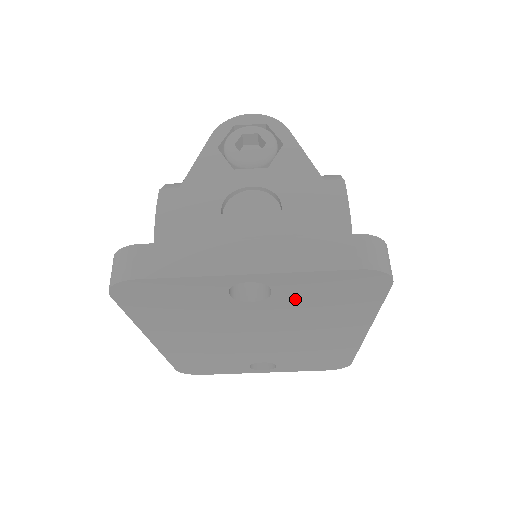
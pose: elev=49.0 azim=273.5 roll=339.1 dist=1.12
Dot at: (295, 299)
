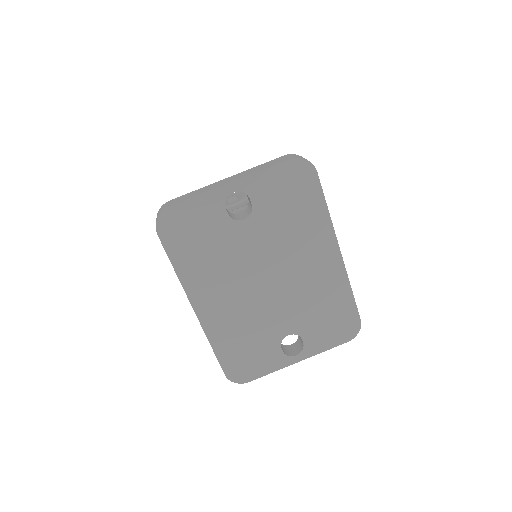
Dot at: (269, 208)
